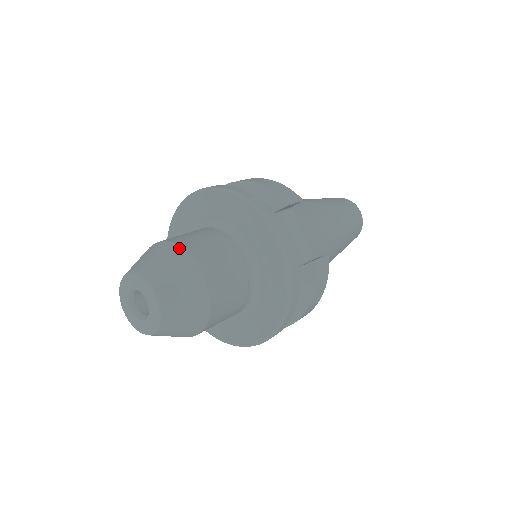
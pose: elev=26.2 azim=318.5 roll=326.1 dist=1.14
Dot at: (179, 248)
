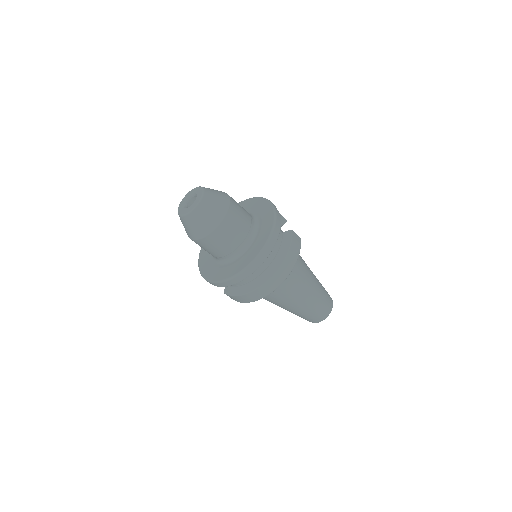
Dot at: occluded
